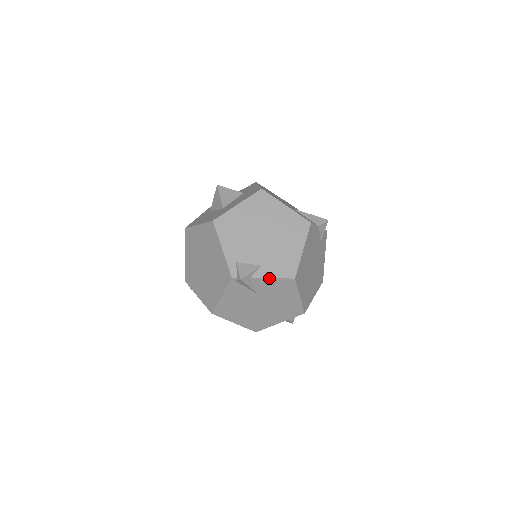
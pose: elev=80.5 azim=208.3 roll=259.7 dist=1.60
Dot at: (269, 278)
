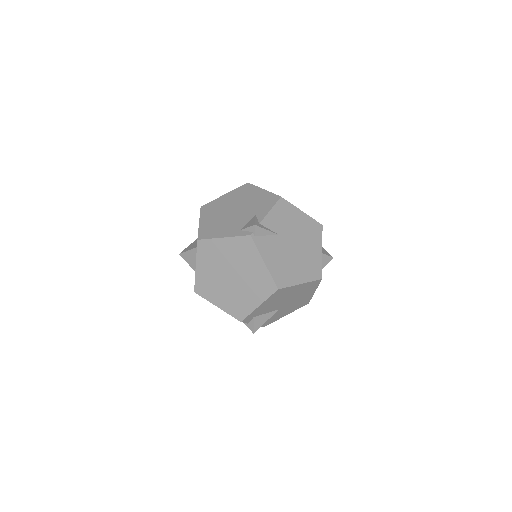
Dot at: (269, 212)
